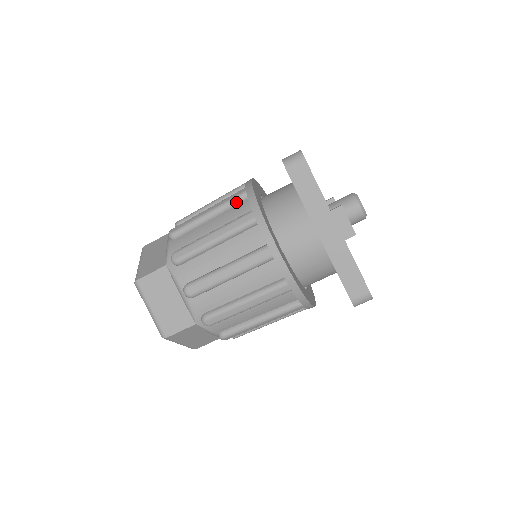
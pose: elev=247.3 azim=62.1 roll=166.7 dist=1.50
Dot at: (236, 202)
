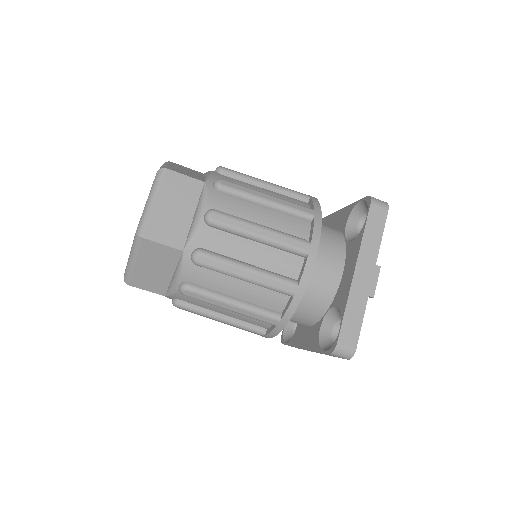
Dot at: (296, 196)
